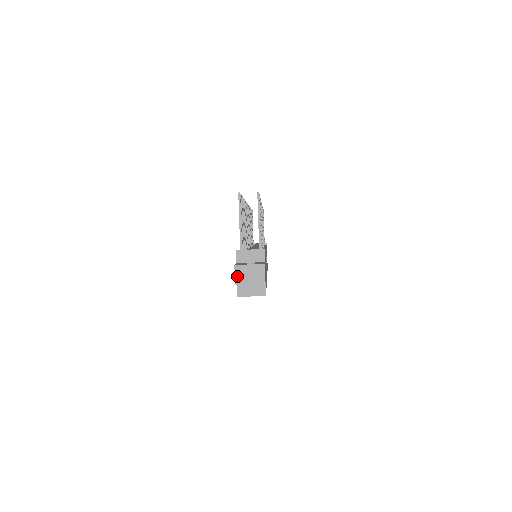
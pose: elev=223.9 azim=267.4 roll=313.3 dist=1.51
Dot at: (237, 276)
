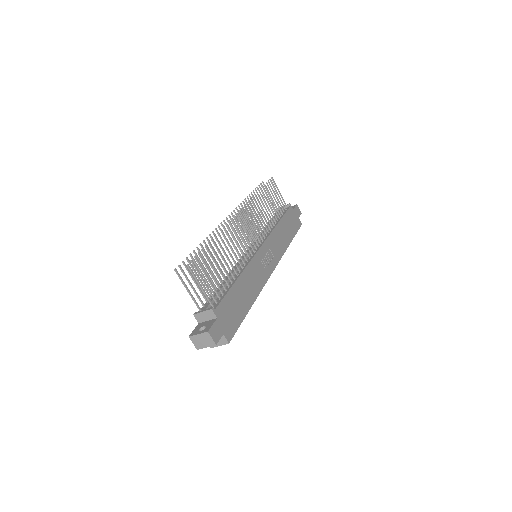
Dot at: (195, 344)
